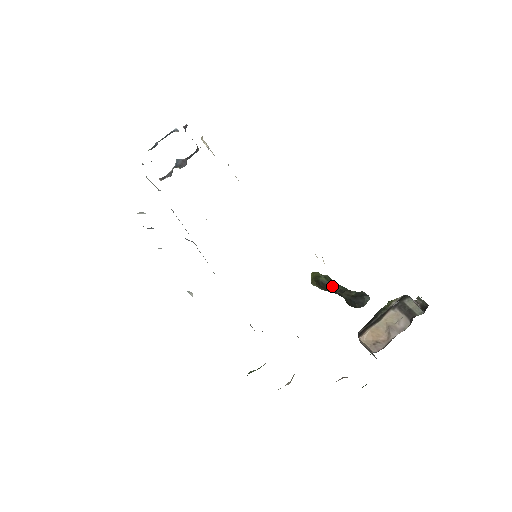
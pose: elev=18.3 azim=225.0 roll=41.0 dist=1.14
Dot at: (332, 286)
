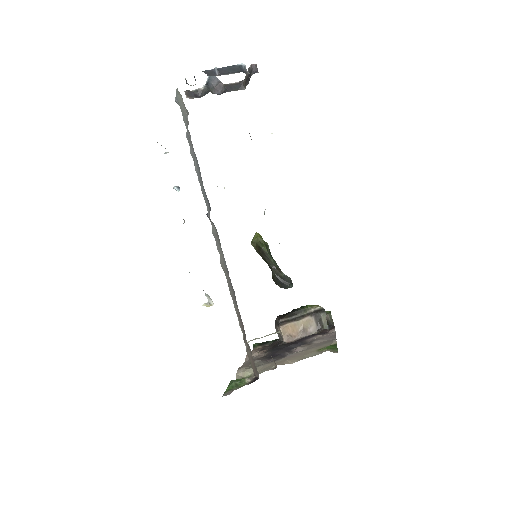
Dot at: (269, 259)
